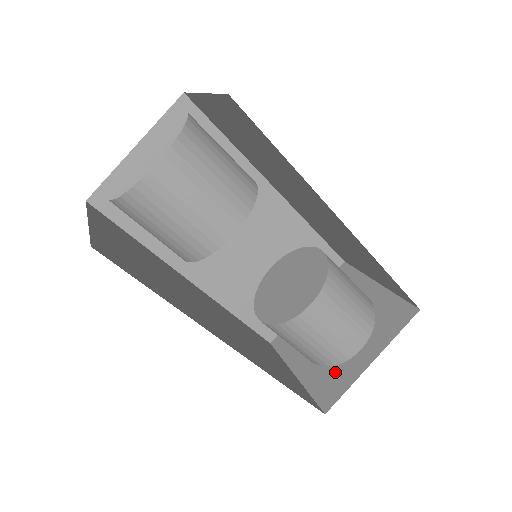
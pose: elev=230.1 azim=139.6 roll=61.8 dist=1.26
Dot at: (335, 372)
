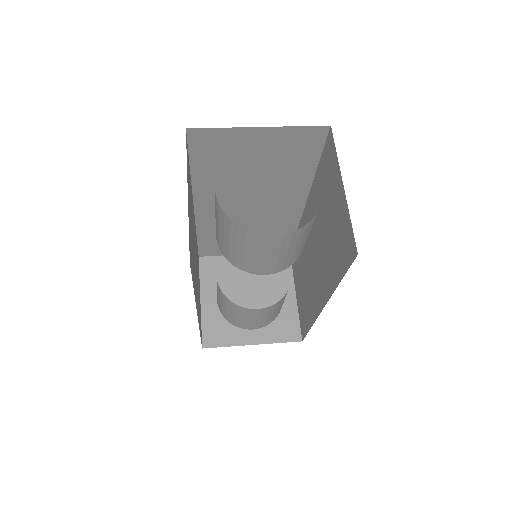
Dot at: (227, 328)
